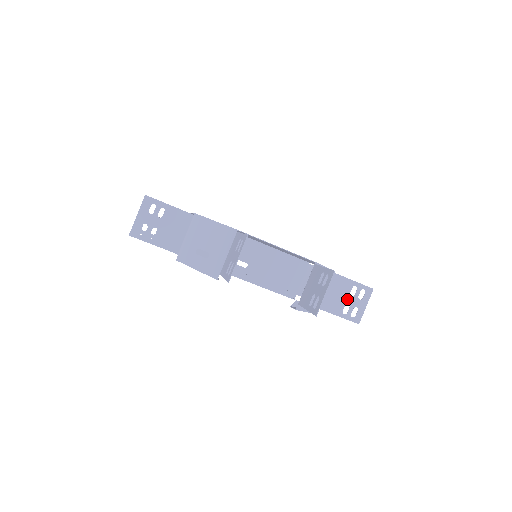
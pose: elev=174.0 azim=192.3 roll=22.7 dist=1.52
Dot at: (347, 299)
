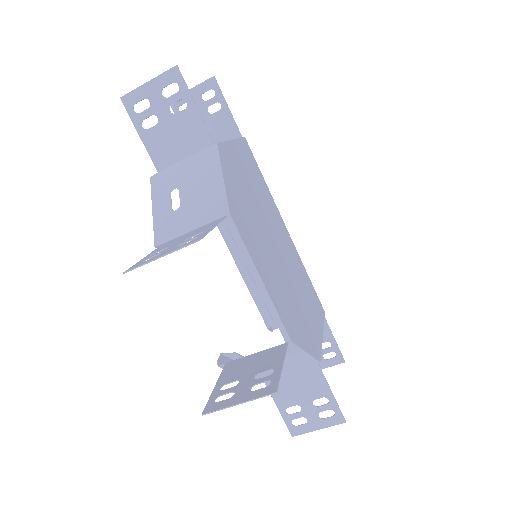
Dot at: (305, 402)
